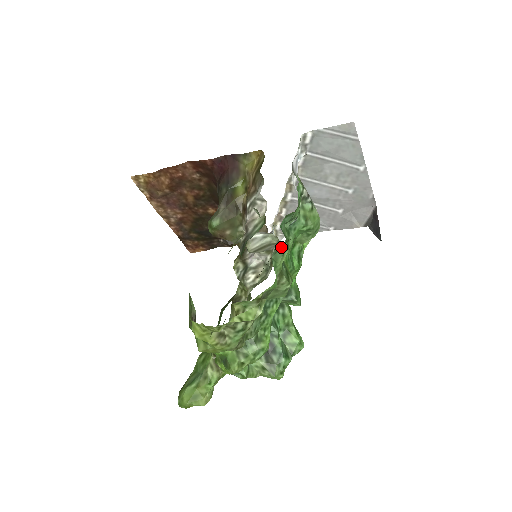
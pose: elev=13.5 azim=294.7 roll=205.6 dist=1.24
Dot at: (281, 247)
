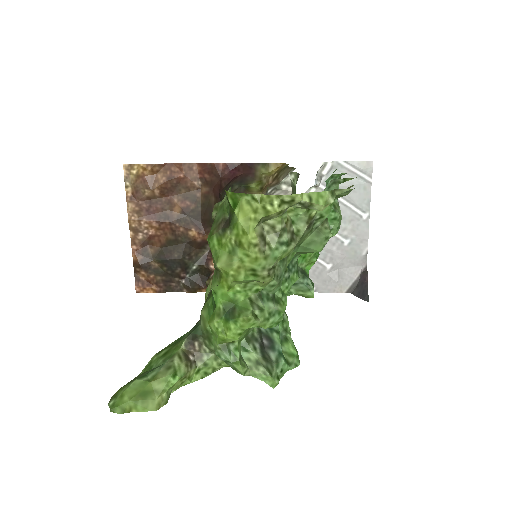
Dot at: (334, 186)
